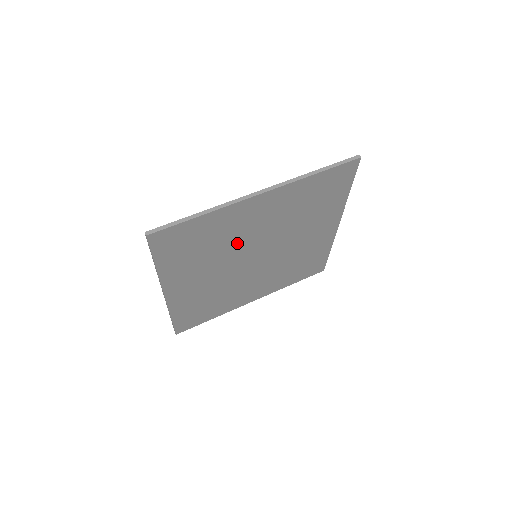
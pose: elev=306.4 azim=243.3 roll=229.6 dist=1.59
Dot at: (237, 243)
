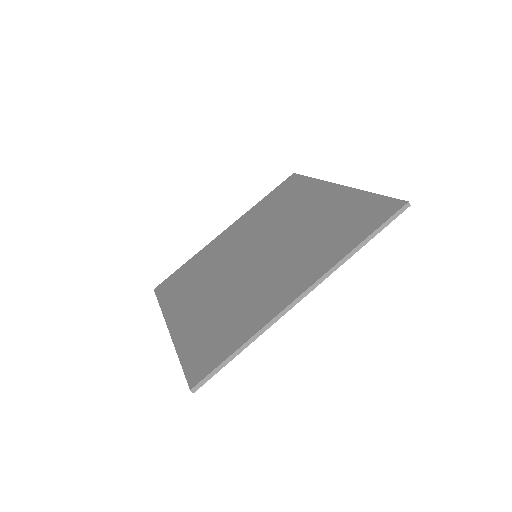
Dot at: occluded
